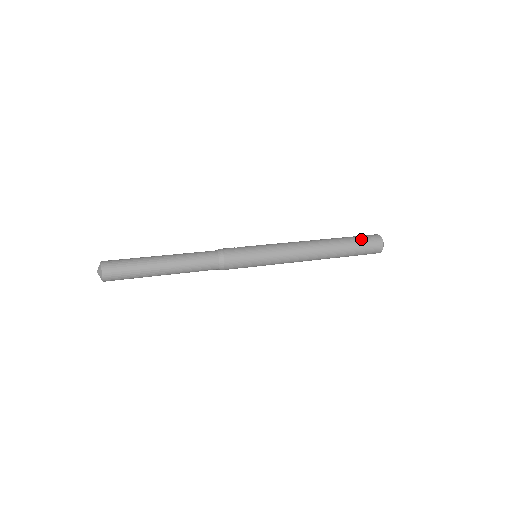
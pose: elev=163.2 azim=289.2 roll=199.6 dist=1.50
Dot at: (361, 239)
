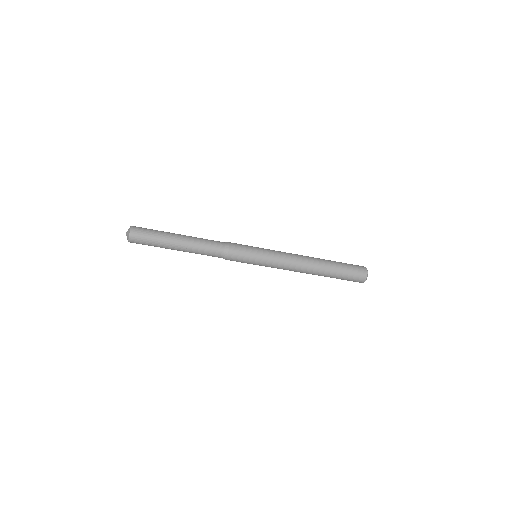
Dot at: occluded
